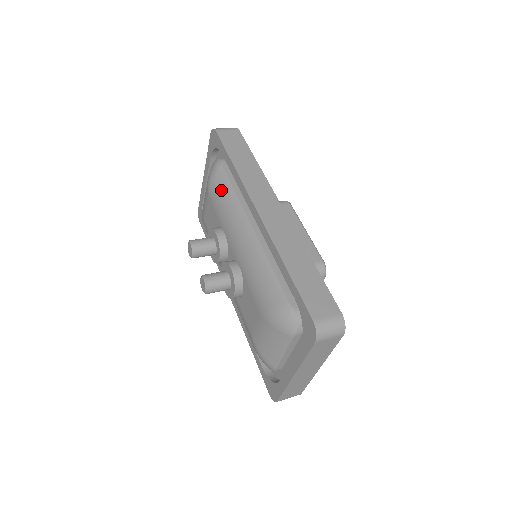
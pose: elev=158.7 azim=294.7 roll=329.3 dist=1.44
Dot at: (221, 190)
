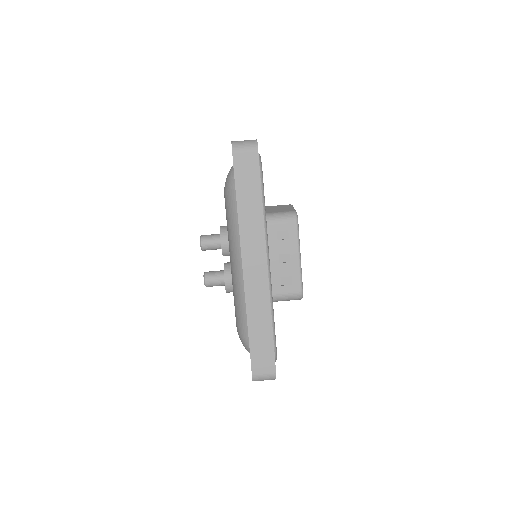
Dot at: (230, 209)
